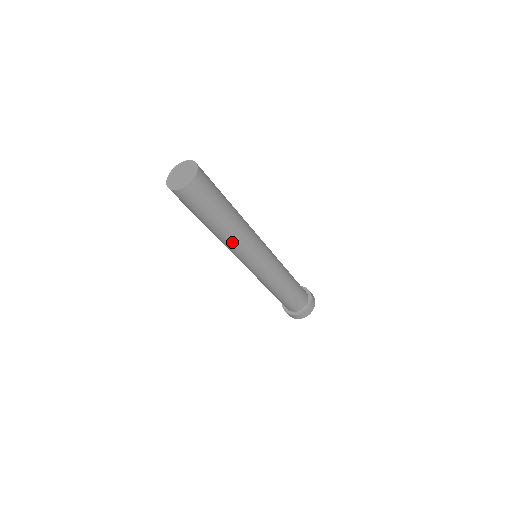
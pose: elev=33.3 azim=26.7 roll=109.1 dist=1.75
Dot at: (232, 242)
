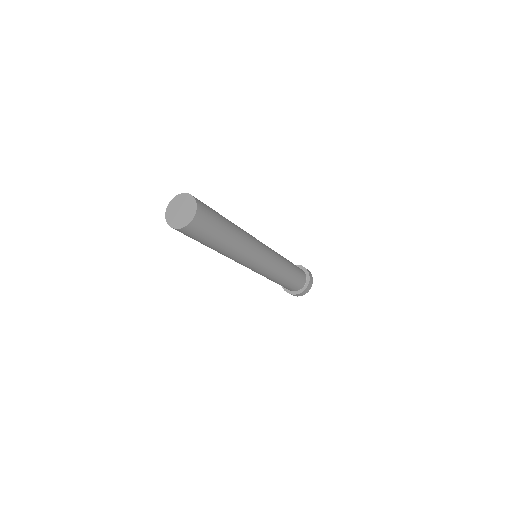
Dot at: (244, 246)
